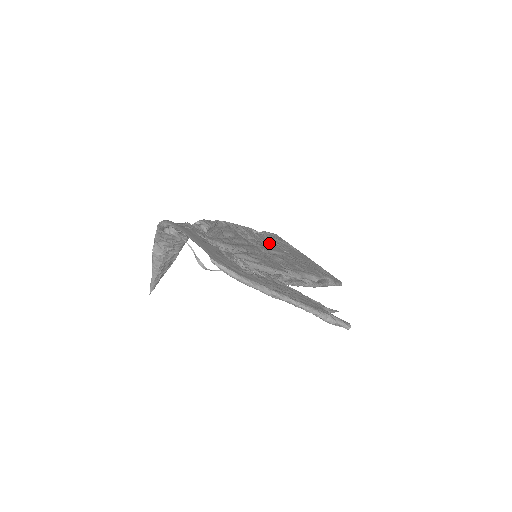
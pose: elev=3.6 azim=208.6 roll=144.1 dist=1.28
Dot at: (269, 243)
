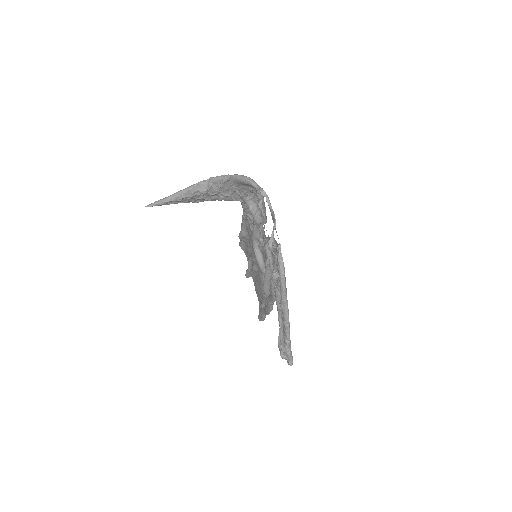
Dot at: occluded
